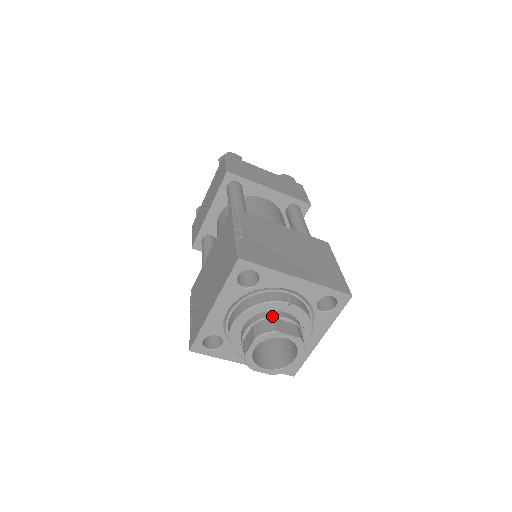
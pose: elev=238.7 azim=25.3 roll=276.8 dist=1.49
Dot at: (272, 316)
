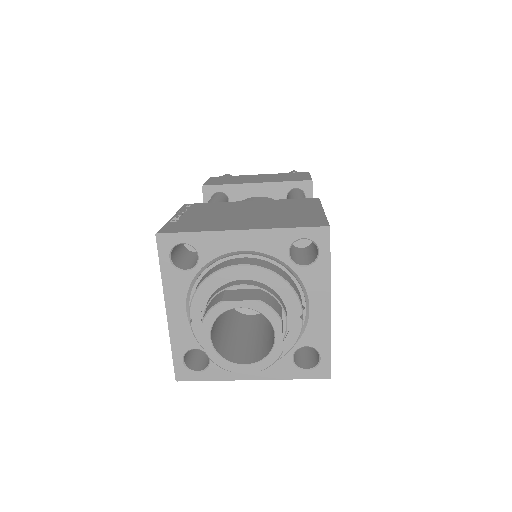
Dot at: (282, 304)
